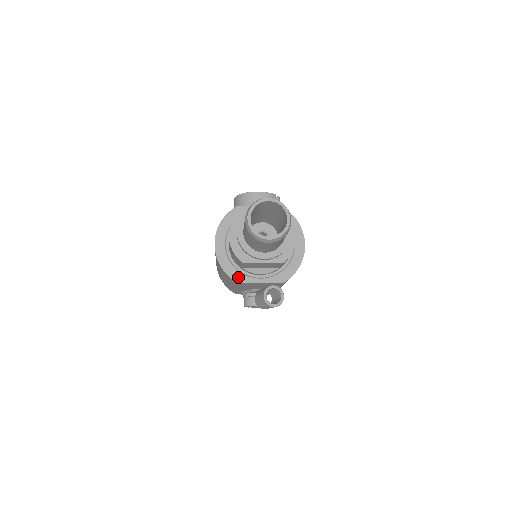
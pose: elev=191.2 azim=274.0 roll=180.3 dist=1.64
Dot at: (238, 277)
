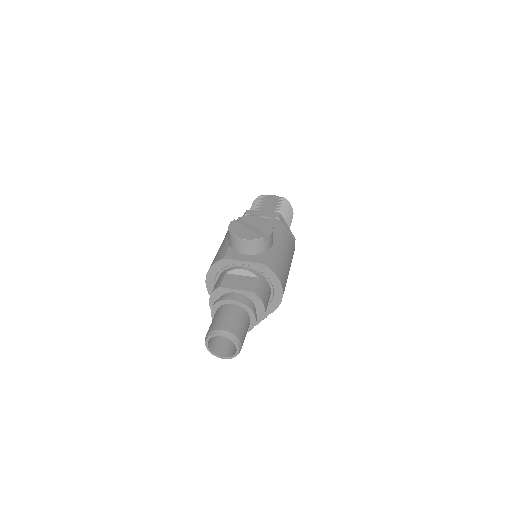
Dot at: occluded
